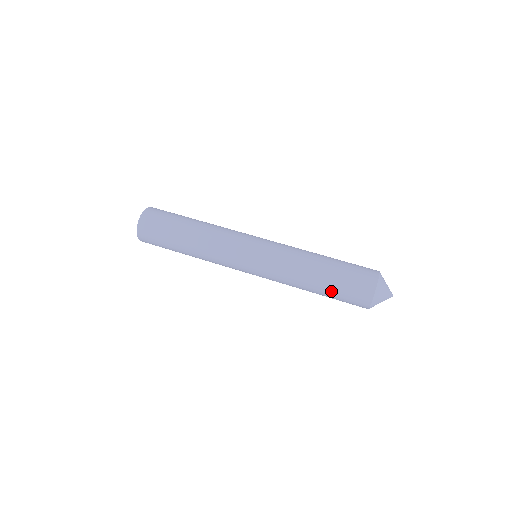
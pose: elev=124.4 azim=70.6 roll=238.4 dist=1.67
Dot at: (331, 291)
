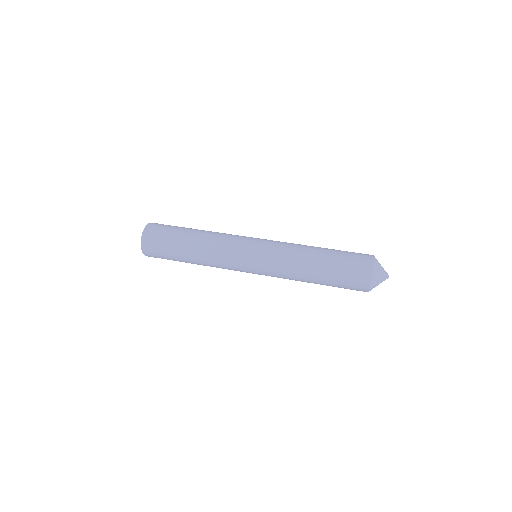
Dot at: (330, 284)
